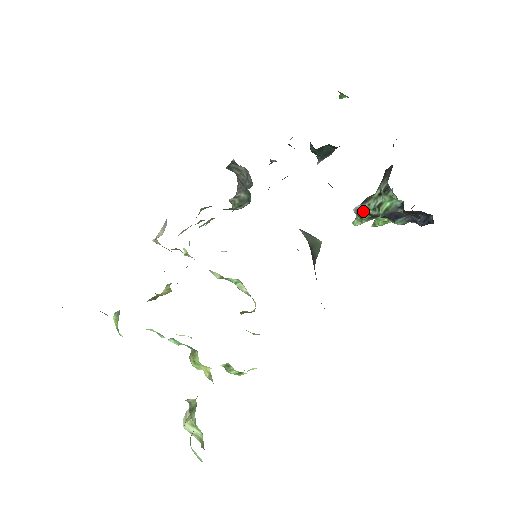
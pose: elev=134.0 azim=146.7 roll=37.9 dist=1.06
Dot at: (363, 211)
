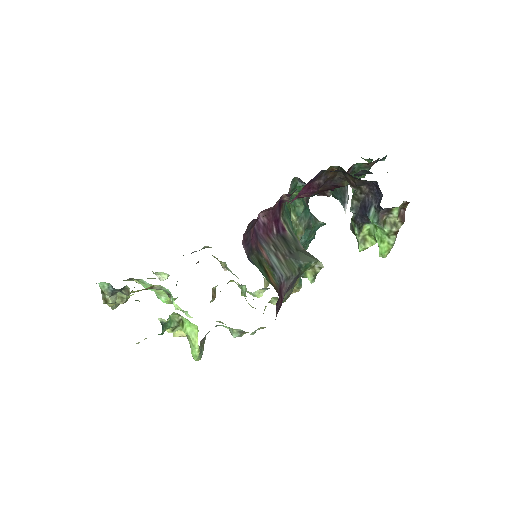
Dot at: (352, 222)
